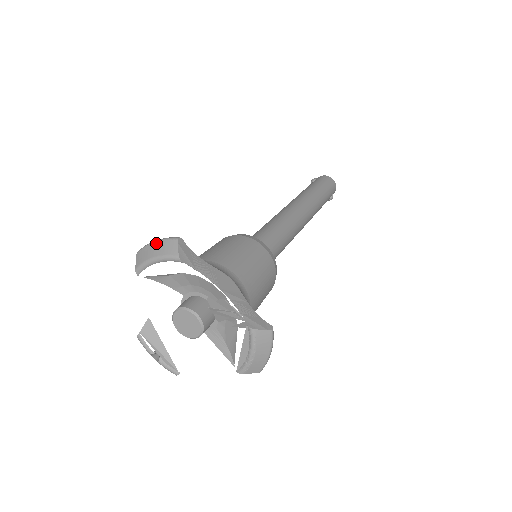
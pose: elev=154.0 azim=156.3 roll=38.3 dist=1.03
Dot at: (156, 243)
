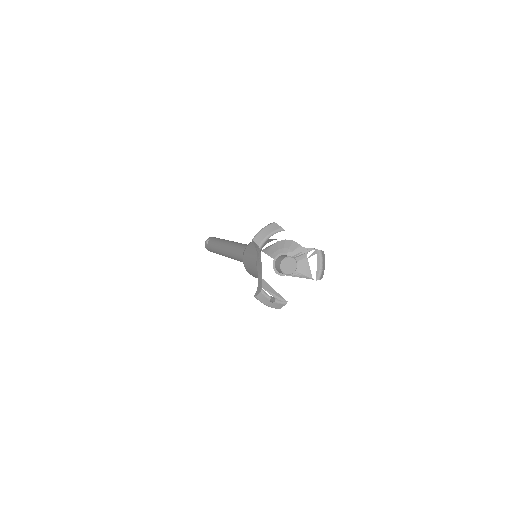
Dot at: (265, 229)
